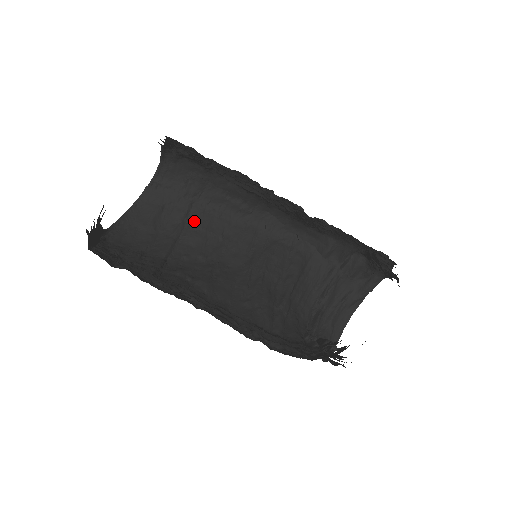
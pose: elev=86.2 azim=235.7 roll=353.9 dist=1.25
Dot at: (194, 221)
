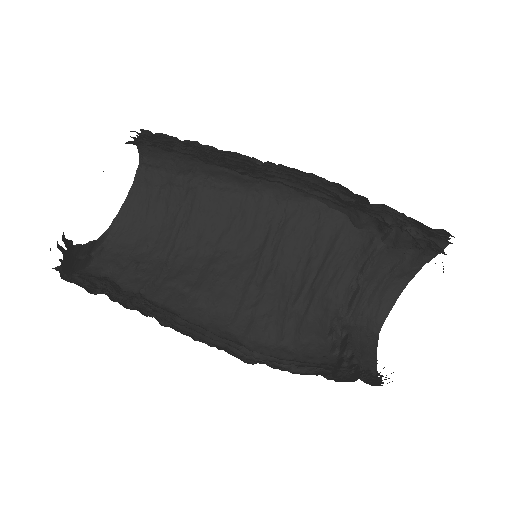
Dot at: (195, 202)
